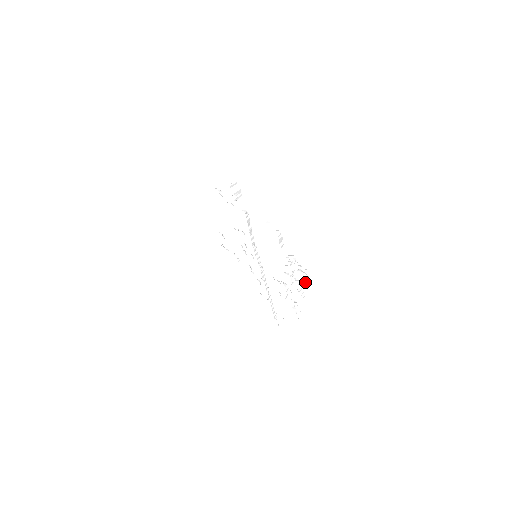
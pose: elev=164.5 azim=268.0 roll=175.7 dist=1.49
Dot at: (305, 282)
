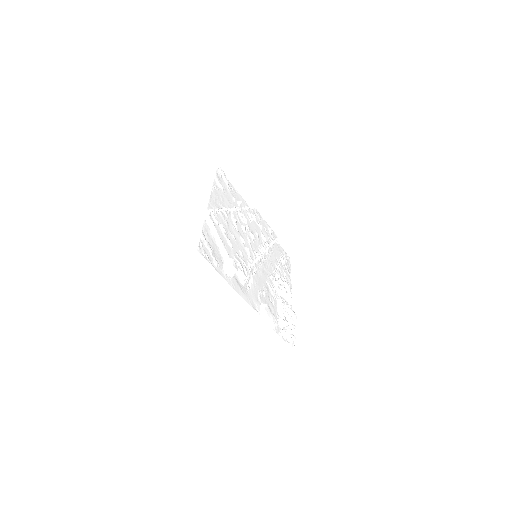
Dot at: (294, 330)
